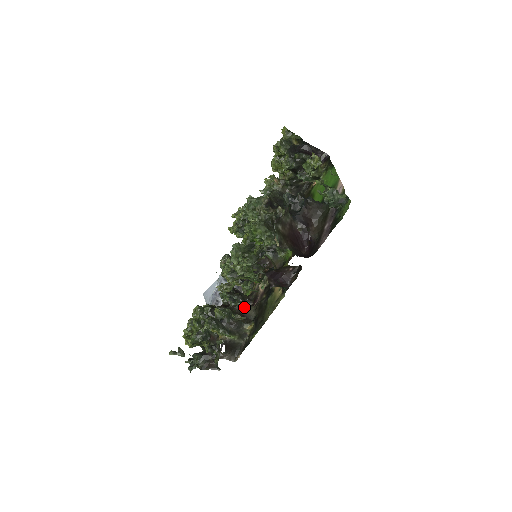
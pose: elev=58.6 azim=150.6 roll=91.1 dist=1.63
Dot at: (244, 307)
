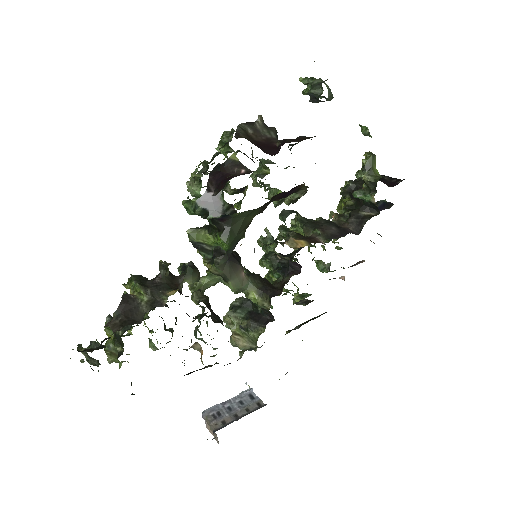
Dot at: occluded
